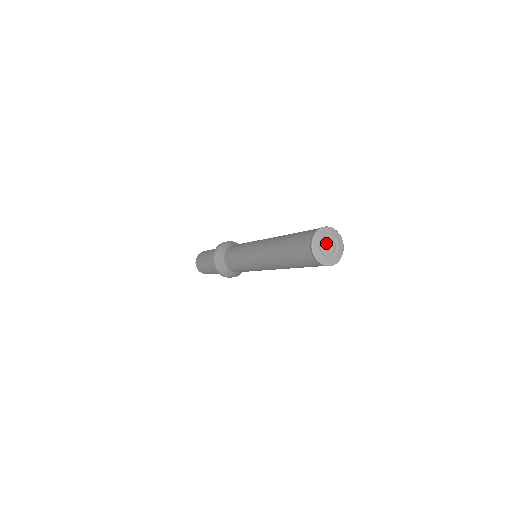
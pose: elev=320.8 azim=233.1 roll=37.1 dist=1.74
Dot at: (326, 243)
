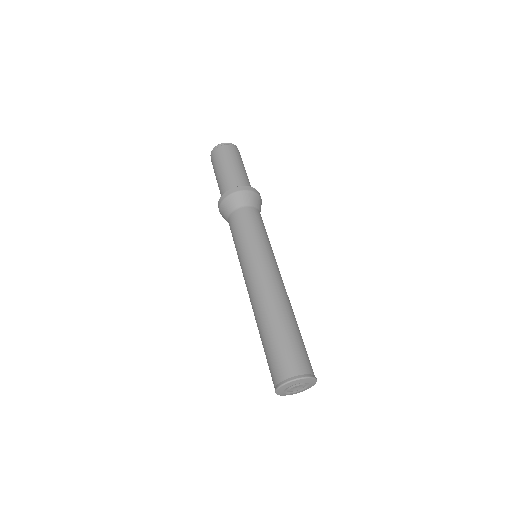
Dot at: (294, 387)
